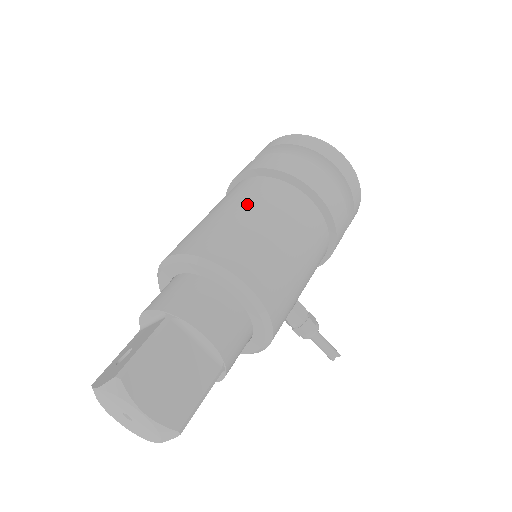
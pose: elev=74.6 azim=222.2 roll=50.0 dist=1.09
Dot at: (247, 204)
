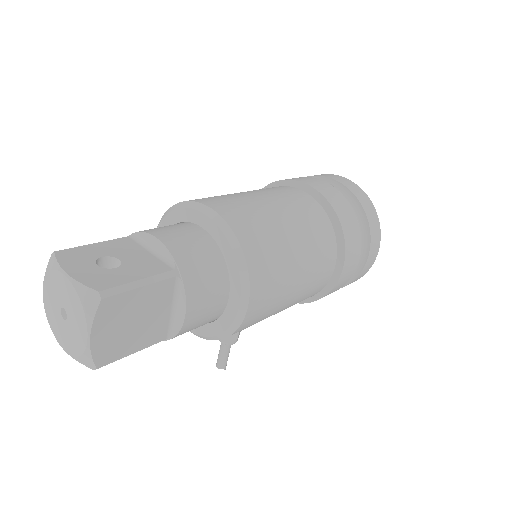
Dot at: (301, 230)
